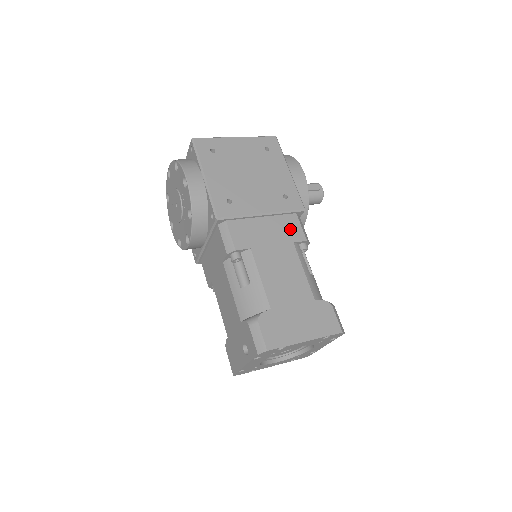
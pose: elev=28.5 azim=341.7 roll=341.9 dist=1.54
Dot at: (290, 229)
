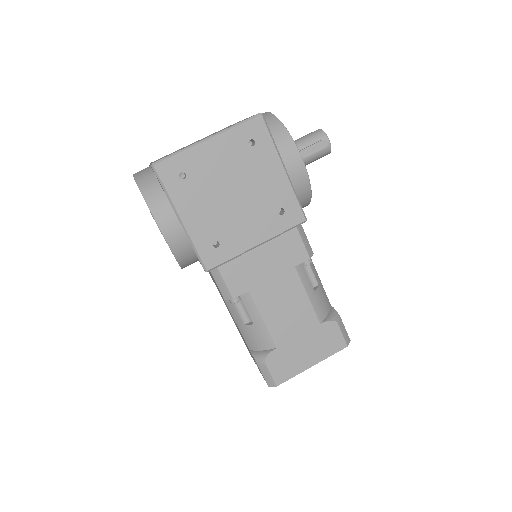
Dot at: (290, 251)
